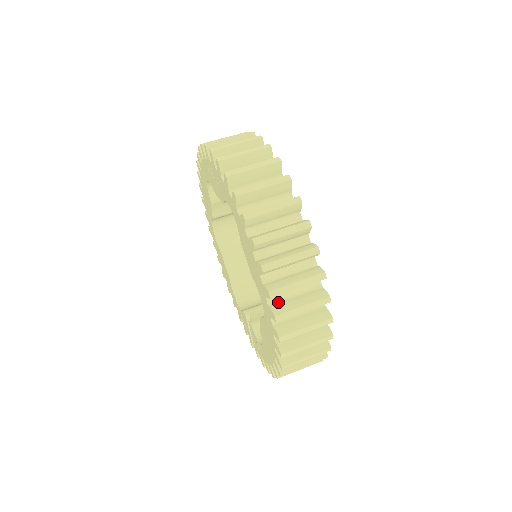
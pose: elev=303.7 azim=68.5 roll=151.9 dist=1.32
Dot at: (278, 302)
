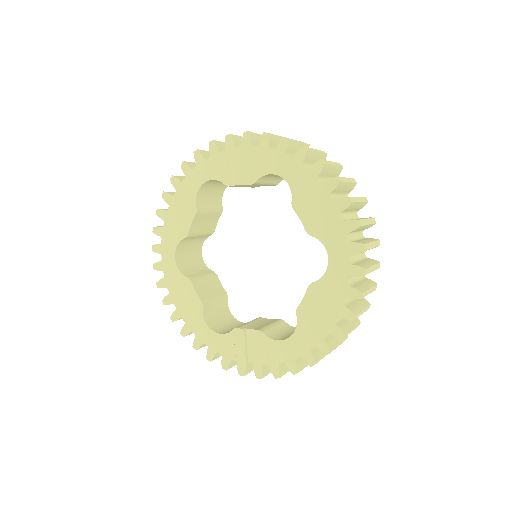
Dot at: (352, 241)
